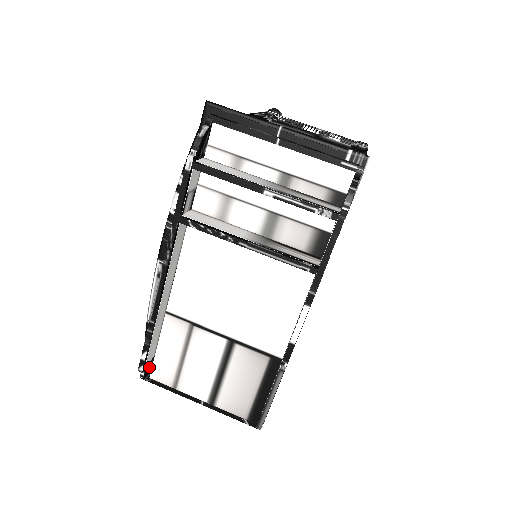
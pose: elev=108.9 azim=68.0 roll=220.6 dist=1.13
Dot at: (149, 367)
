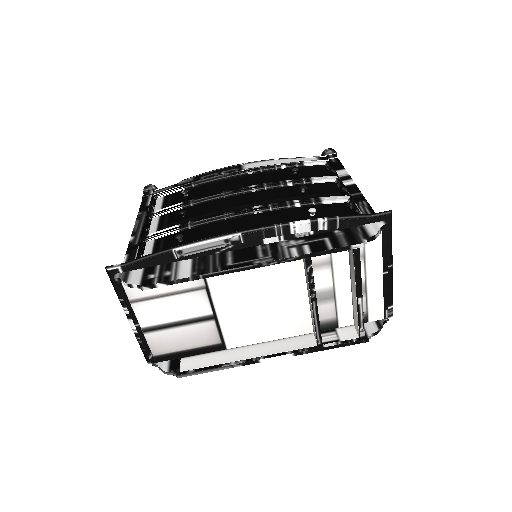
Dot at: (138, 280)
